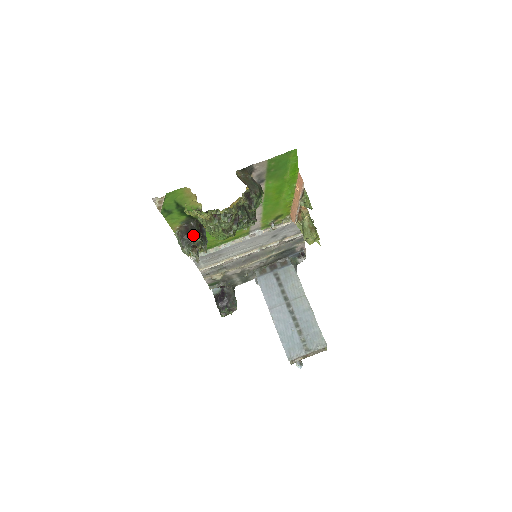
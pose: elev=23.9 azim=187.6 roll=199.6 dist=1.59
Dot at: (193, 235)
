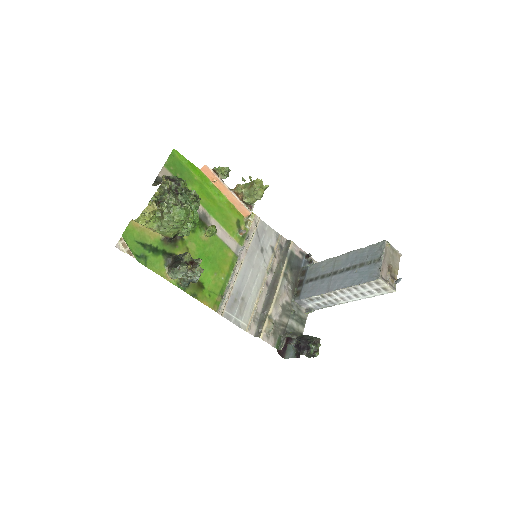
Dot at: (179, 259)
